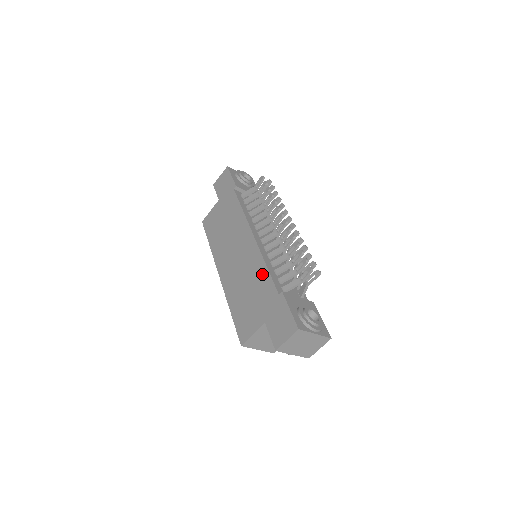
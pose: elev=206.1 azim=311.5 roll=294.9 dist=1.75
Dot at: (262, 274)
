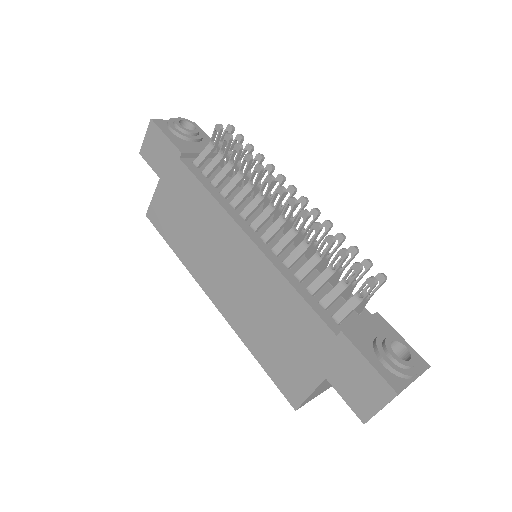
Dot at: (291, 301)
